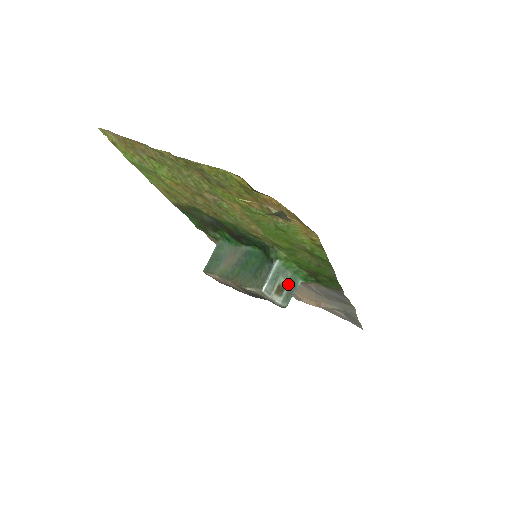
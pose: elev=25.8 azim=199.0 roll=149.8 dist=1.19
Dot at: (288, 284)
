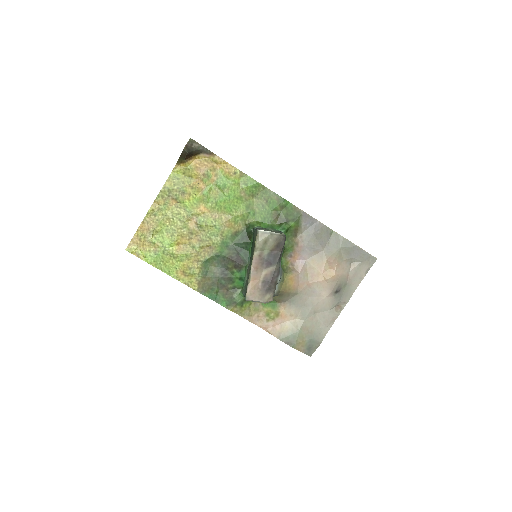
Dot at: (274, 231)
